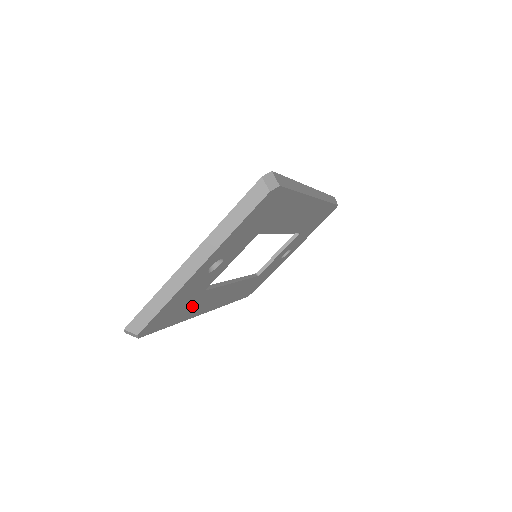
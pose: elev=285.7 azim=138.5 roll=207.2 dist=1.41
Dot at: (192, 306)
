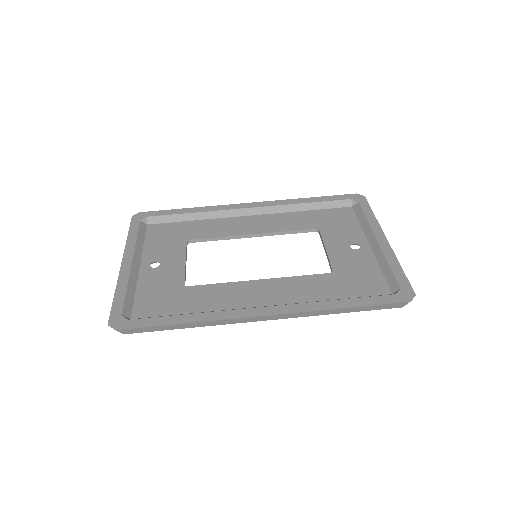
Dot at: (195, 229)
